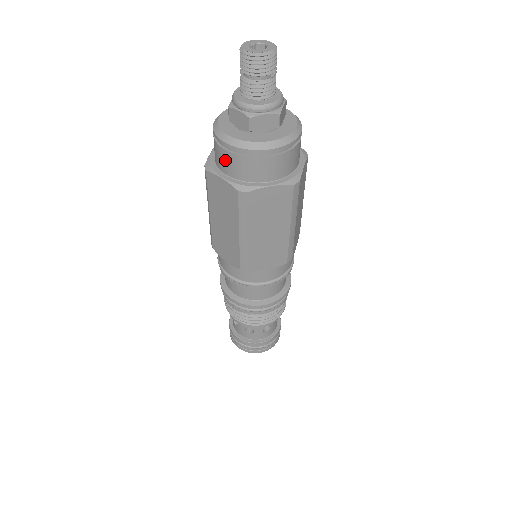
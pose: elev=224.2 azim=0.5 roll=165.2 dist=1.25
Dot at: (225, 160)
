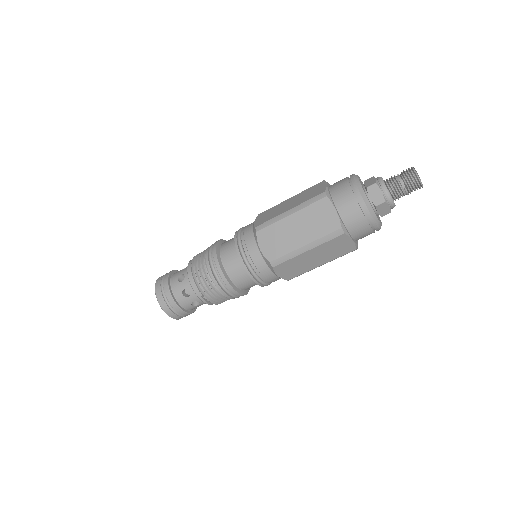
Dot at: (340, 182)
